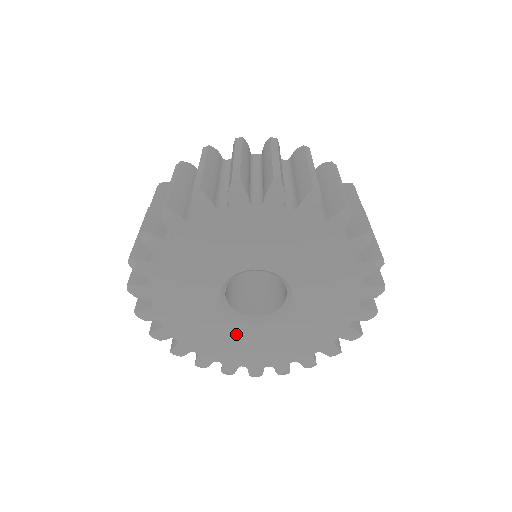
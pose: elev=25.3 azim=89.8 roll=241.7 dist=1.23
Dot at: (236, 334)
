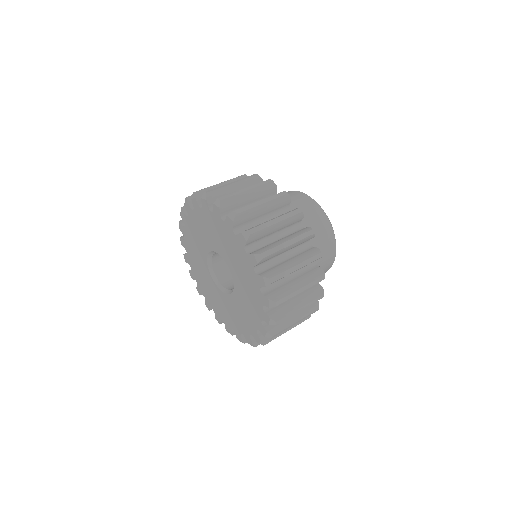
Dot at: (222, 300)
